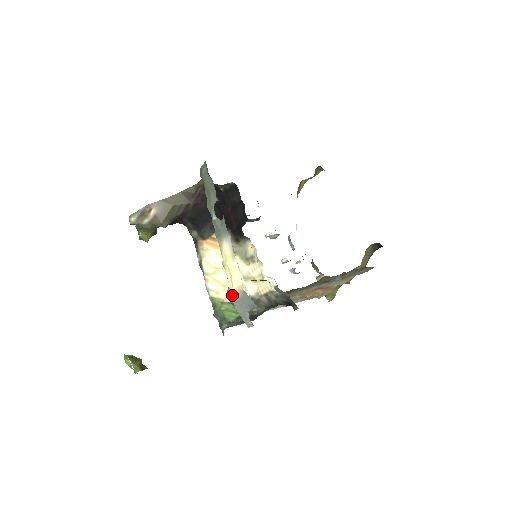
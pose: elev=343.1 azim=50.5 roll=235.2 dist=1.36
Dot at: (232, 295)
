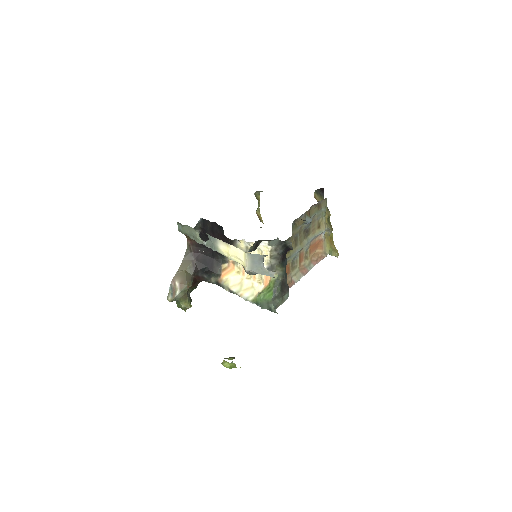
Dot at: (247, 266)
